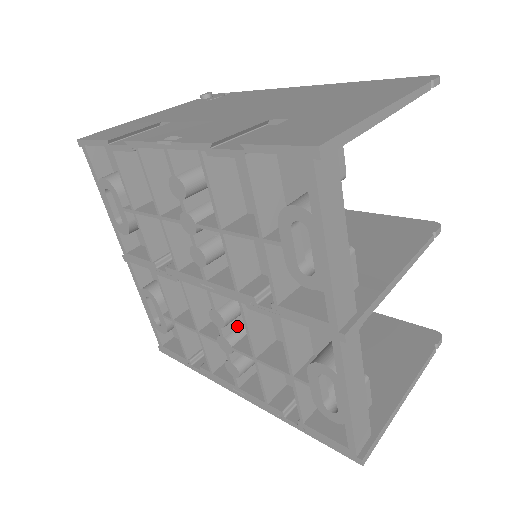
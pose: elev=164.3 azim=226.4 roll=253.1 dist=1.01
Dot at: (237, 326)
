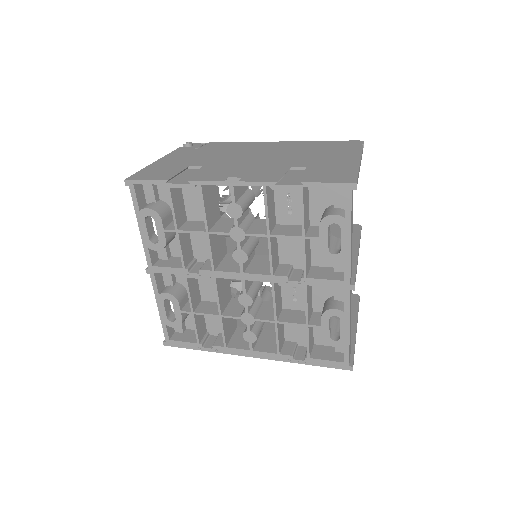
Dot at: (252, 305)
